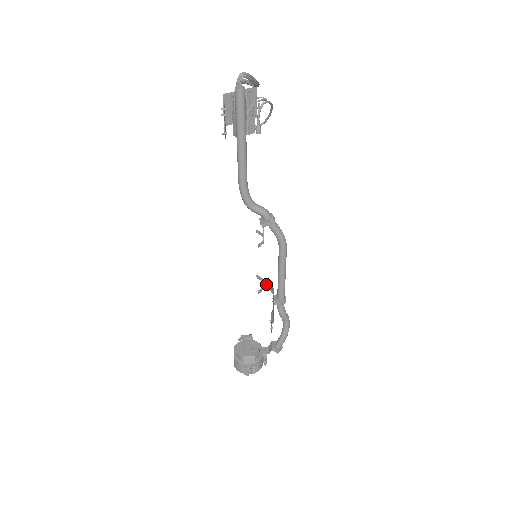
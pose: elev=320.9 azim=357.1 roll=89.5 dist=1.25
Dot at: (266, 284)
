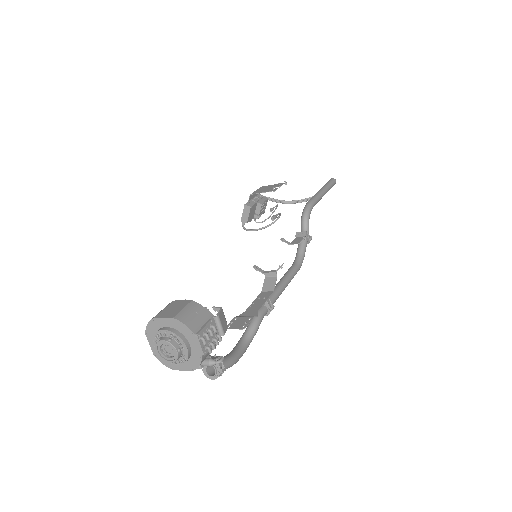
Dot at: (272, 275)
